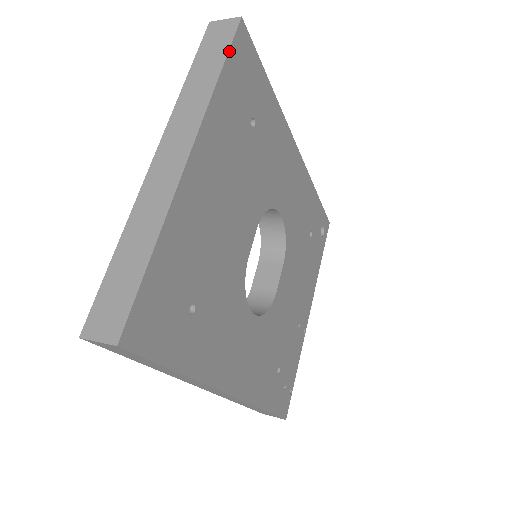
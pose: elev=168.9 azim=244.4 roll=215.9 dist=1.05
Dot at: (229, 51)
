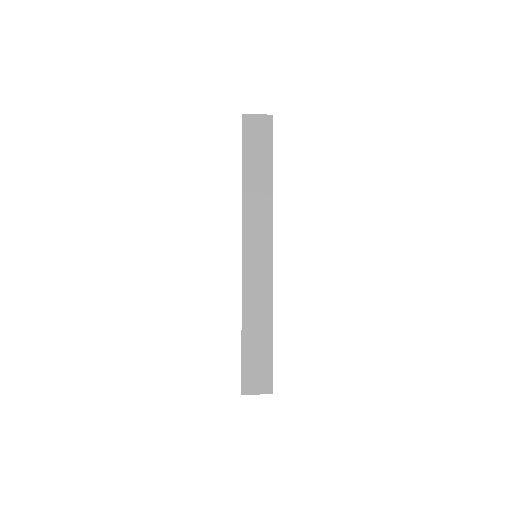
Dot at: (272, 152)
